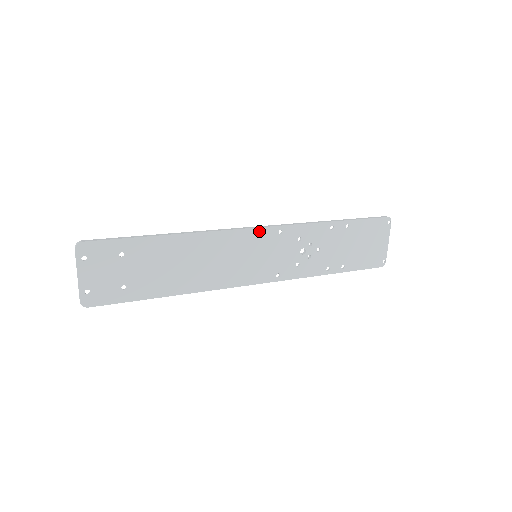
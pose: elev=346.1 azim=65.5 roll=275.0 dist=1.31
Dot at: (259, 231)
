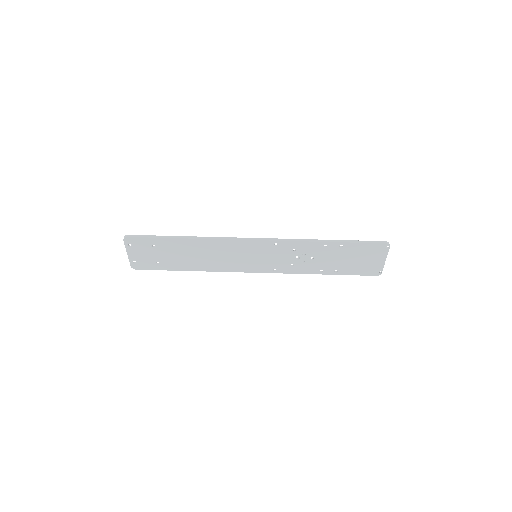
Dot at: (257, 242)
